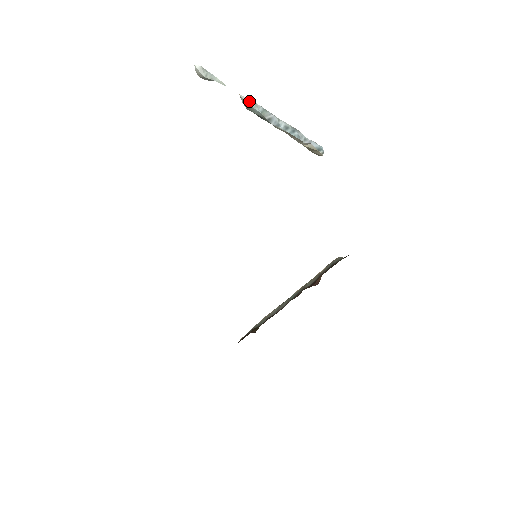
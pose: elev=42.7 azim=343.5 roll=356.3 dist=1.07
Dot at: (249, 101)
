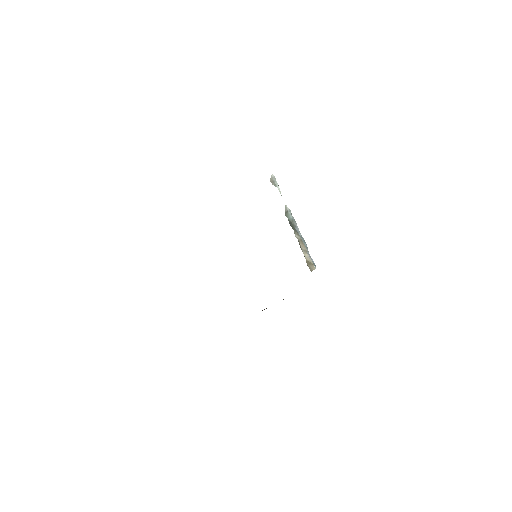
Dot at: (289, 210)
